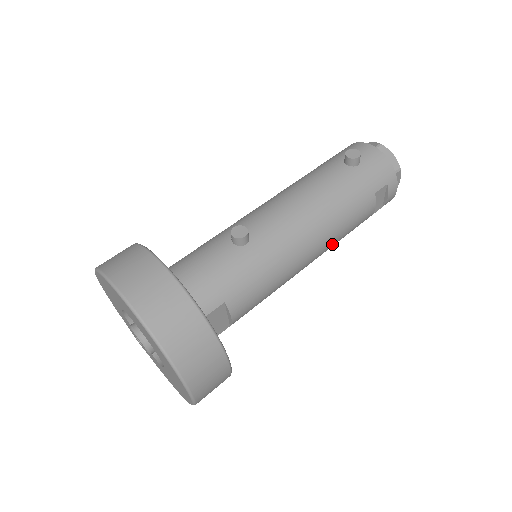
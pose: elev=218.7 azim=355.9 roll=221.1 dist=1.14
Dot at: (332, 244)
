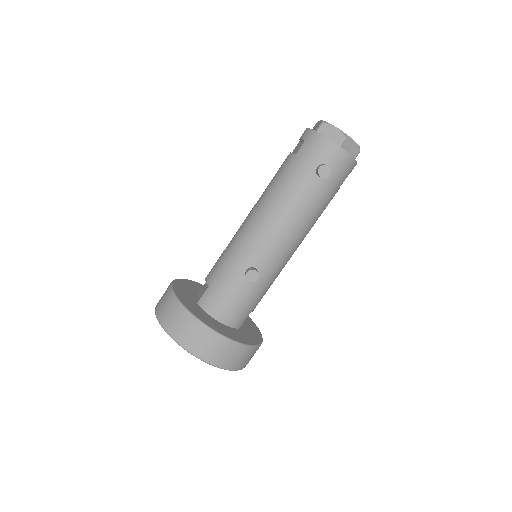
Dot at: occluded
